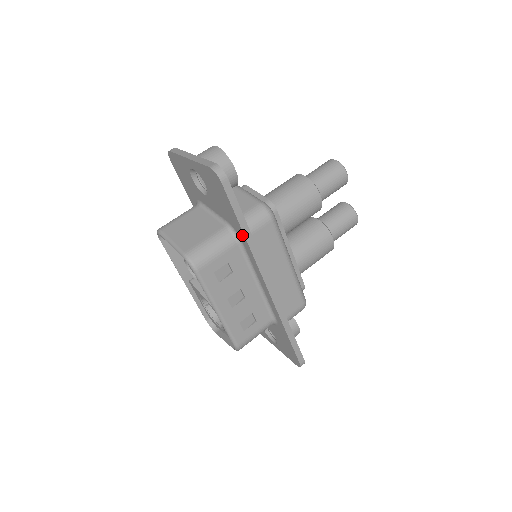
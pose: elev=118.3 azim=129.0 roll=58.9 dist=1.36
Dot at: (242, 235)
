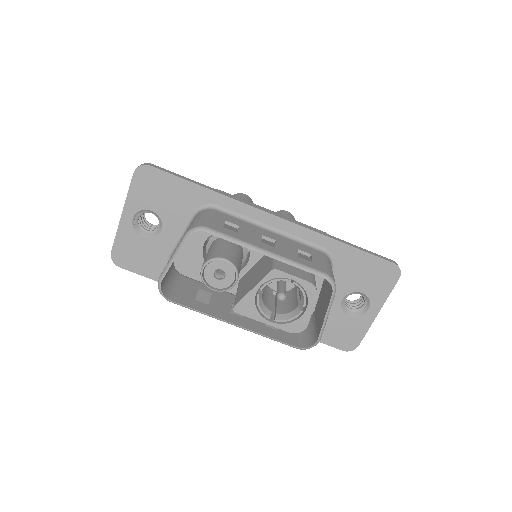
Dot at: (208, 194)
